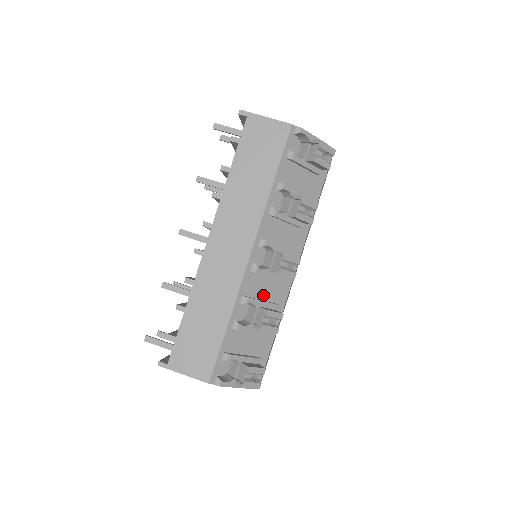
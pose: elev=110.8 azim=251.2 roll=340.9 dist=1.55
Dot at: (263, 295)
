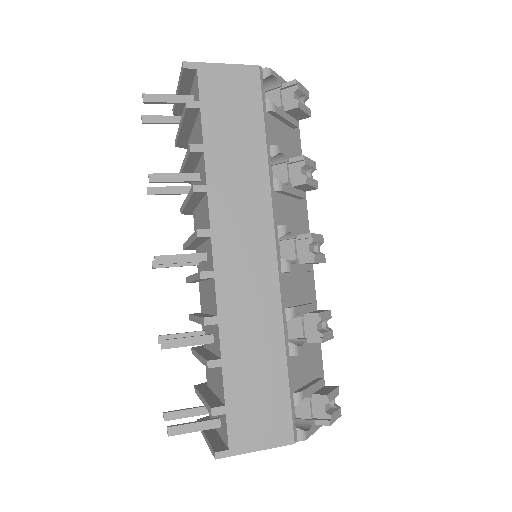
Dot at: (299, 298)
